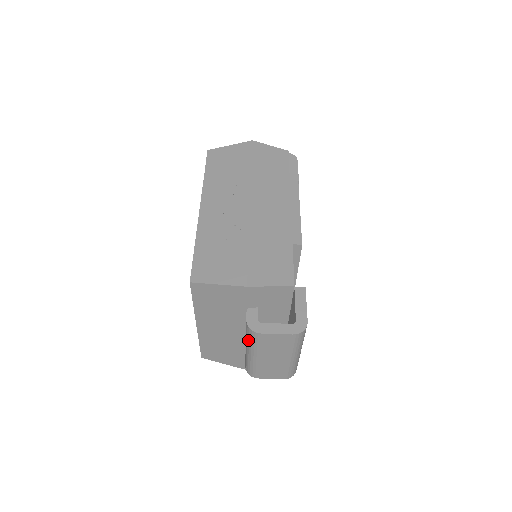
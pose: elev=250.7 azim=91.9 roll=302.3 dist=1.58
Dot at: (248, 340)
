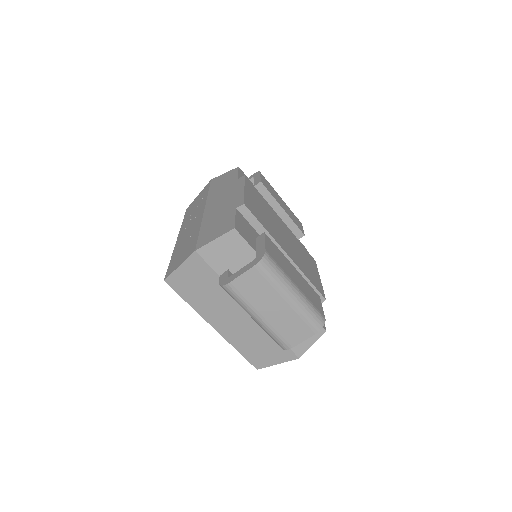
Dot at: occluded
